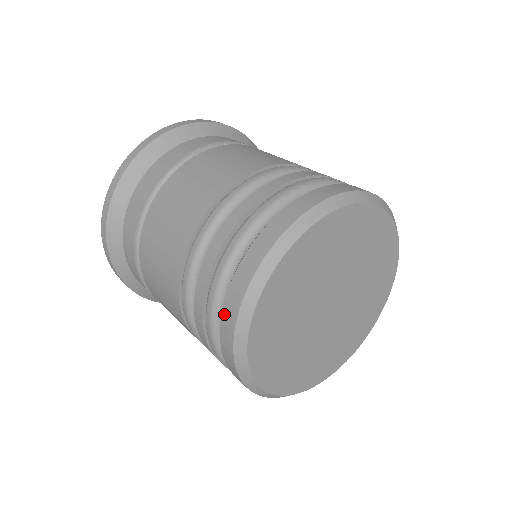
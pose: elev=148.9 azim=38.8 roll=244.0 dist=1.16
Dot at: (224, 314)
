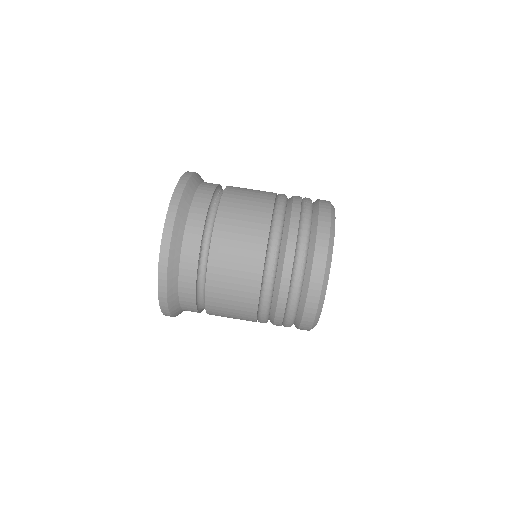
Dot at: occluded
